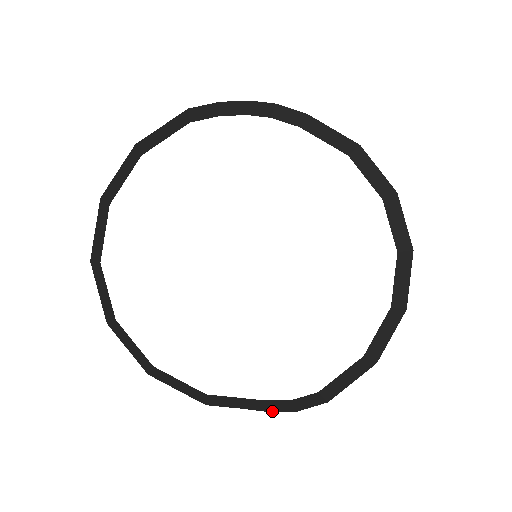
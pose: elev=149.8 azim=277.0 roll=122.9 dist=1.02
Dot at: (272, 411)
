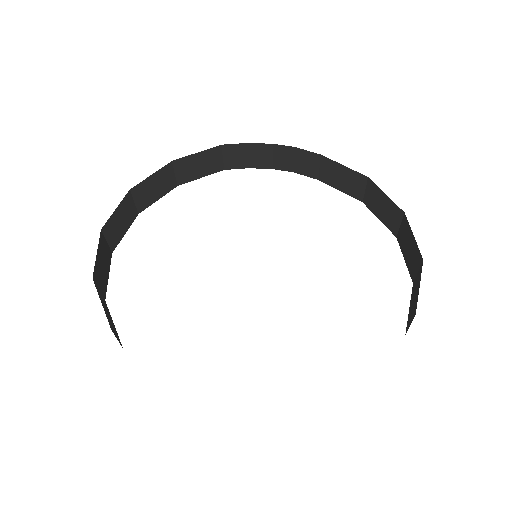
Dot at: occluded
